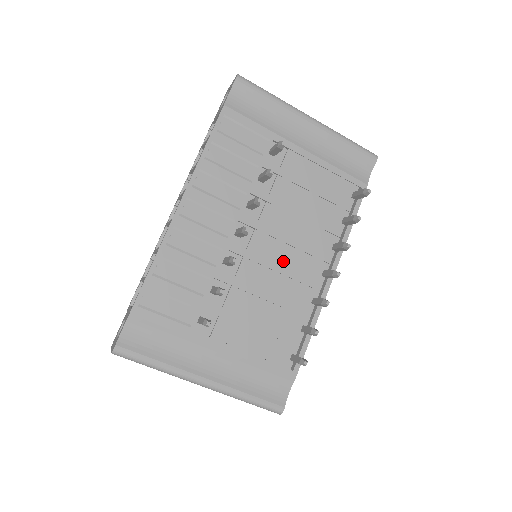
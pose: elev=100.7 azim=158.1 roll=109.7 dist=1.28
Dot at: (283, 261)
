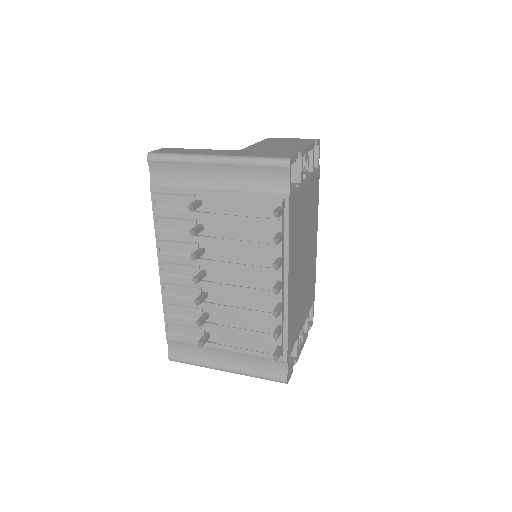
Dot at: (243, 283)
